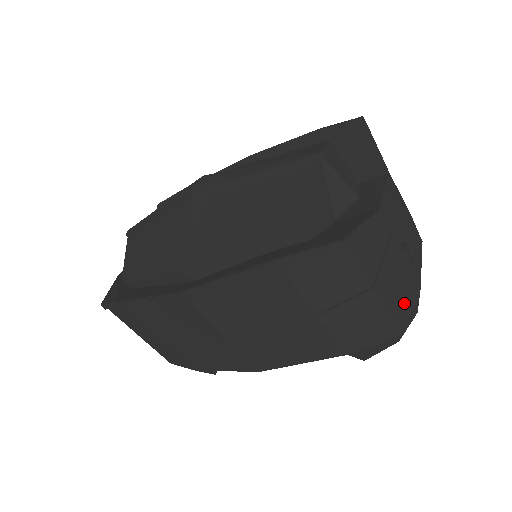
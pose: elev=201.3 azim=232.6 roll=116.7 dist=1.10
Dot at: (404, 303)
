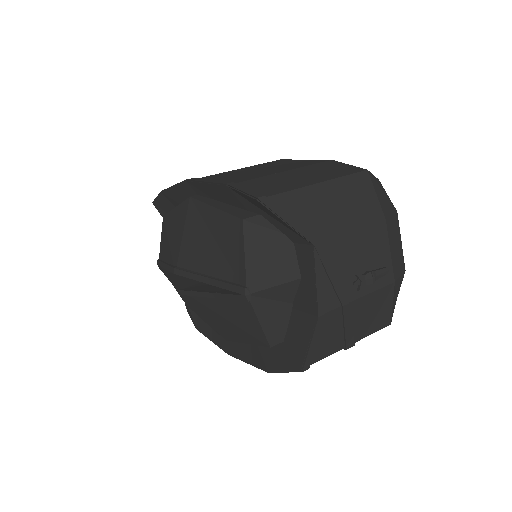
Dot at: (382, 311)
